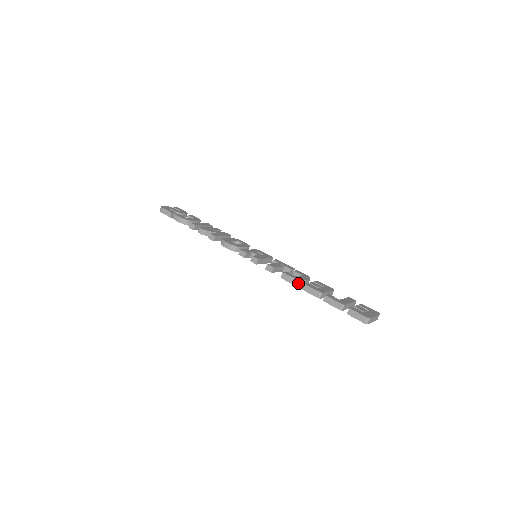
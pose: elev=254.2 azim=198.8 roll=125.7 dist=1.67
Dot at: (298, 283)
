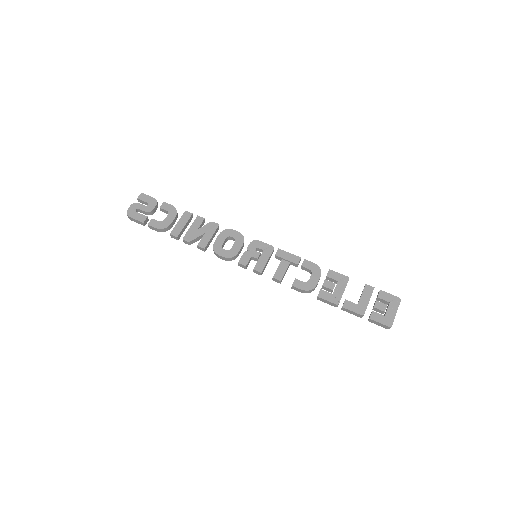
Dot at: (311, 291)
